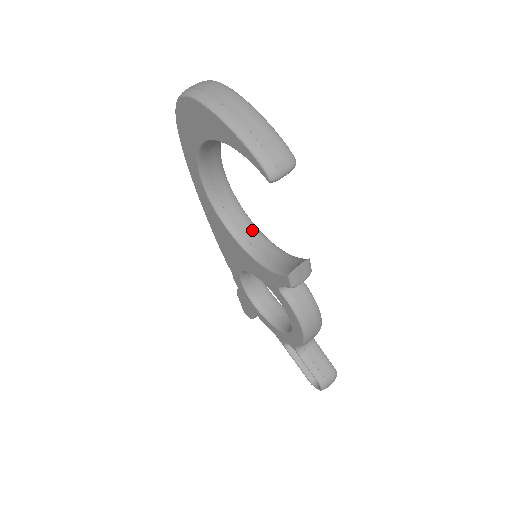
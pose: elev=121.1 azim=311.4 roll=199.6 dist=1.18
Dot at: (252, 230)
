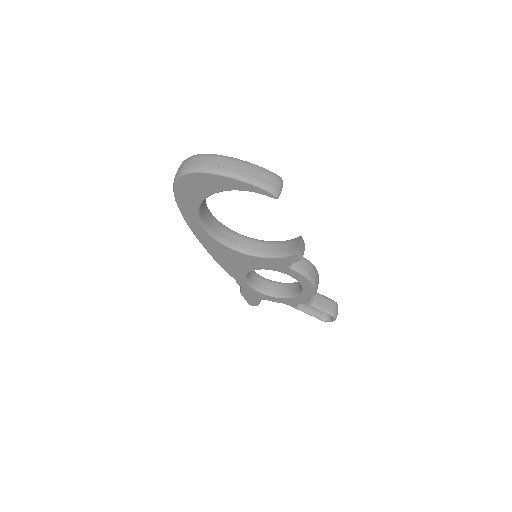
Dot at: (246, 240)
